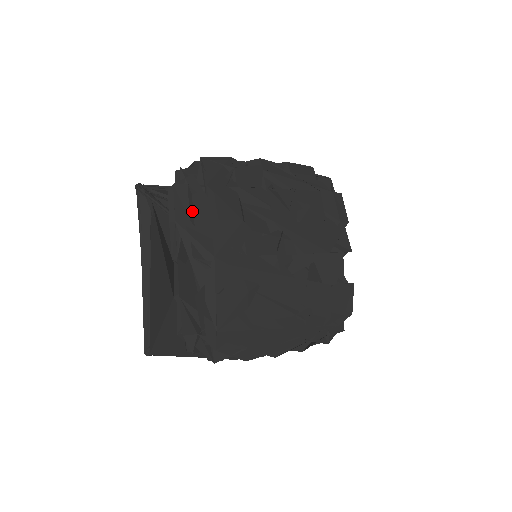
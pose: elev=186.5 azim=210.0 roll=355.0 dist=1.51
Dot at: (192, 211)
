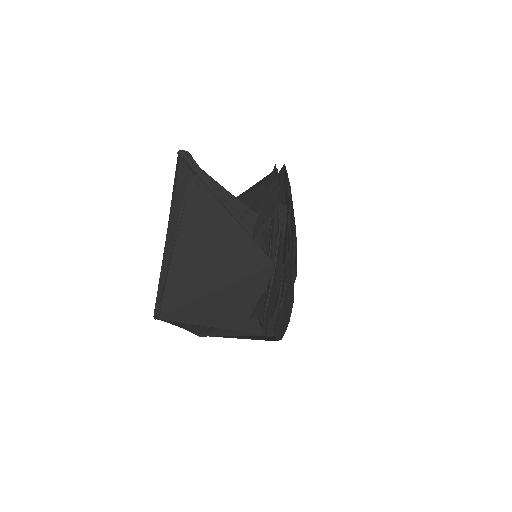
Dot at: (290, 202)
